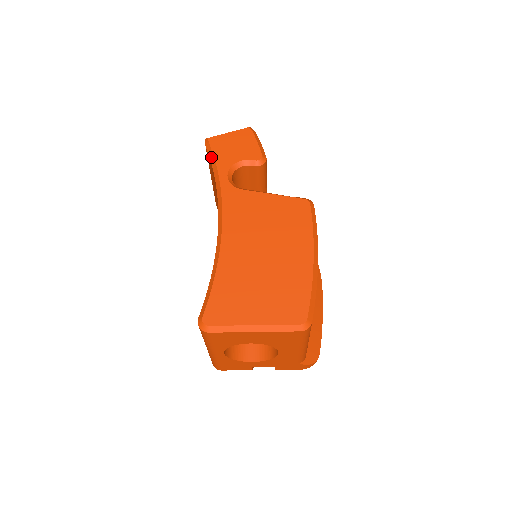
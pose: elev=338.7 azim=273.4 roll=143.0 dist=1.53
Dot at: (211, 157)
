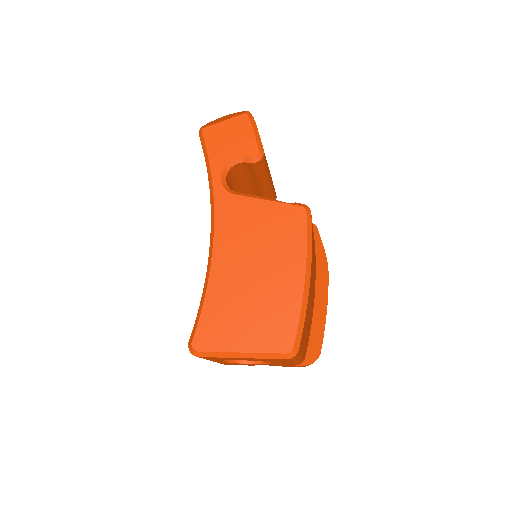
Dot at: (205, 153)
